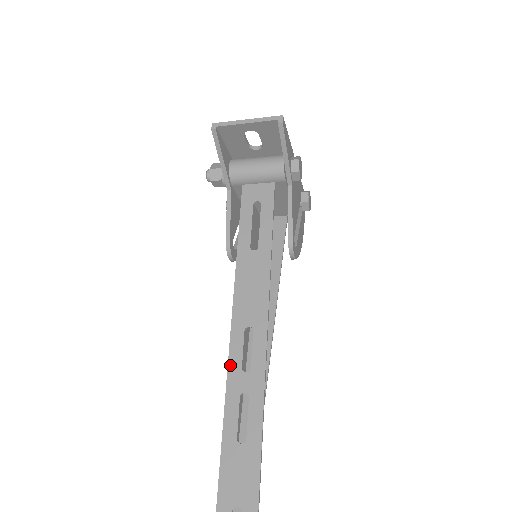
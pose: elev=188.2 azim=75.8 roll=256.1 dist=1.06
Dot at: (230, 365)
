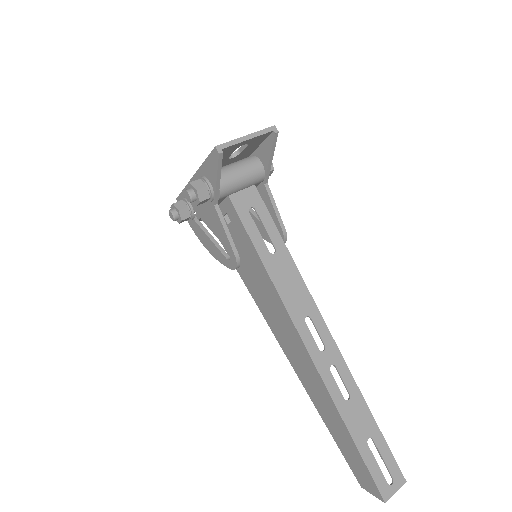
Dot at: (311, 353)
